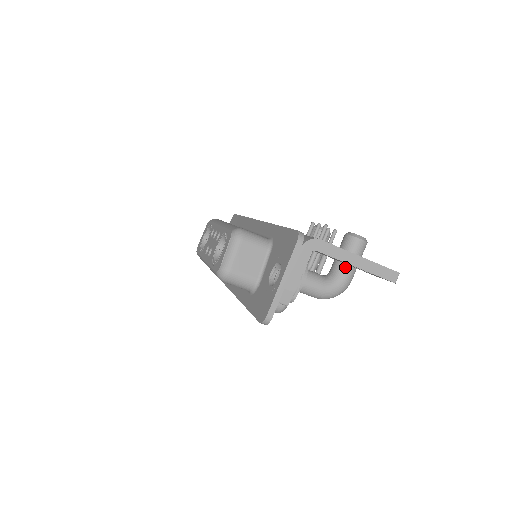
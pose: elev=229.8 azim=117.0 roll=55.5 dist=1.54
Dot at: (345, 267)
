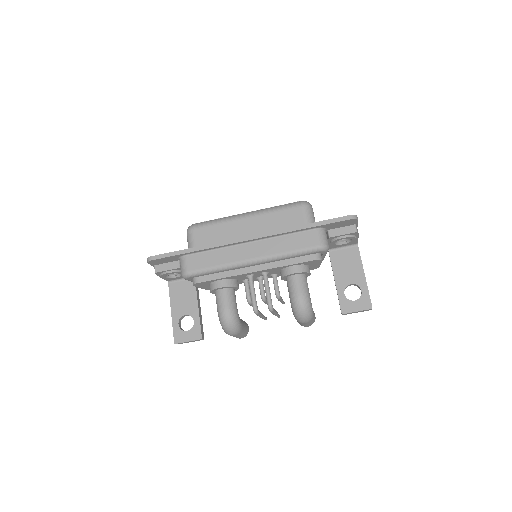
Dot at: occluded
